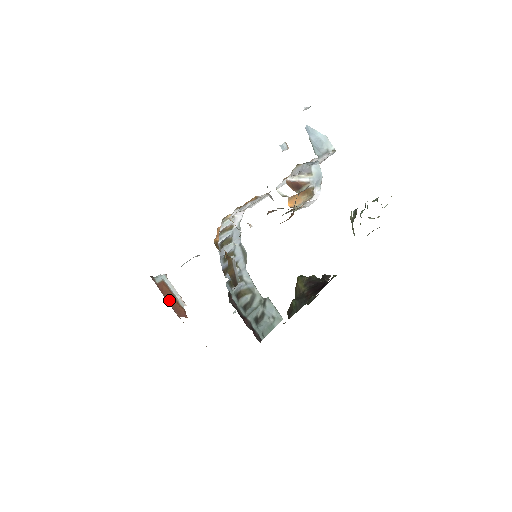
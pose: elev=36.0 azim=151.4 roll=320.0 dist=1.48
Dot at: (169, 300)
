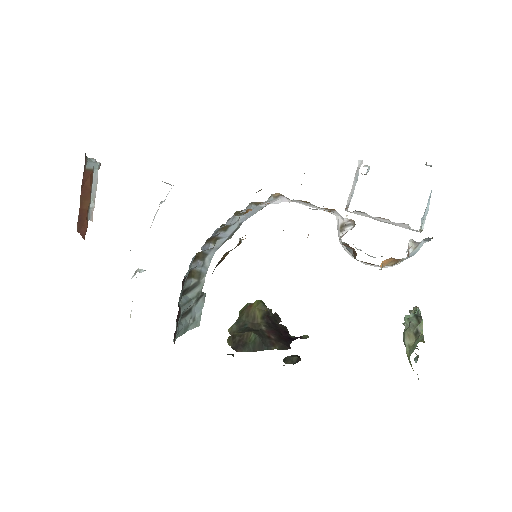
Dot at: (82, 201)
